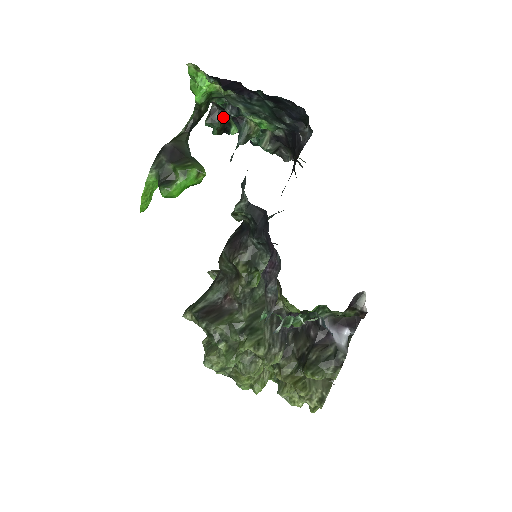
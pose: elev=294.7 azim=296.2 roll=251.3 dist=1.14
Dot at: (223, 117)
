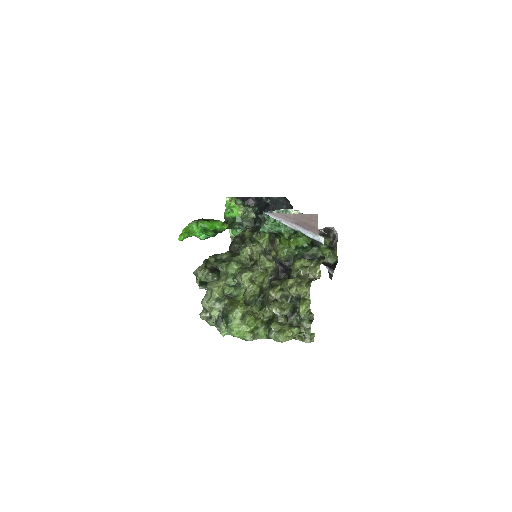
Dot at: occluded
